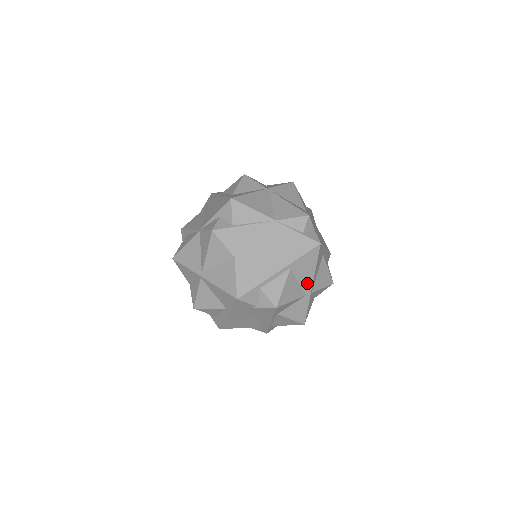
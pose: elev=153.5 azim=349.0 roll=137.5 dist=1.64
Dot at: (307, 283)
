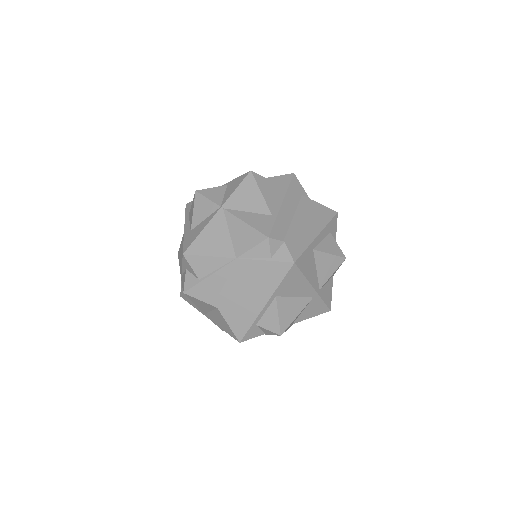
Dot at: (306, 291)
